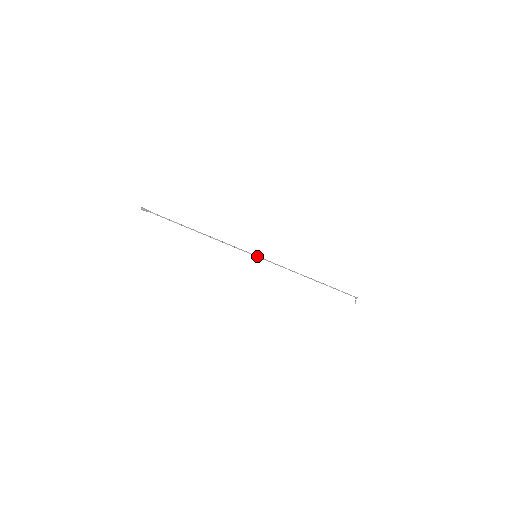
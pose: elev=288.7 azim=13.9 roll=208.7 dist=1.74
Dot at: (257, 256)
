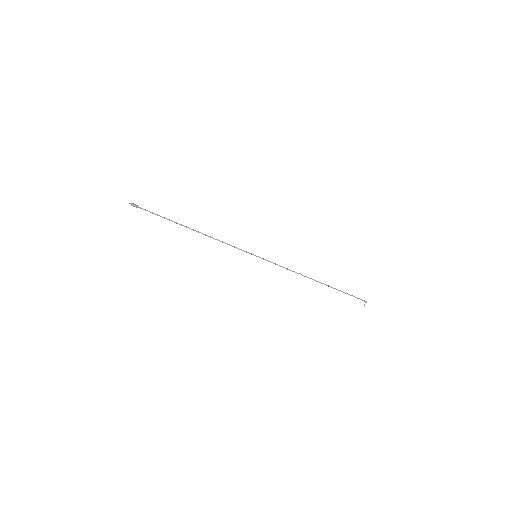
Dot at: (257, 256)
